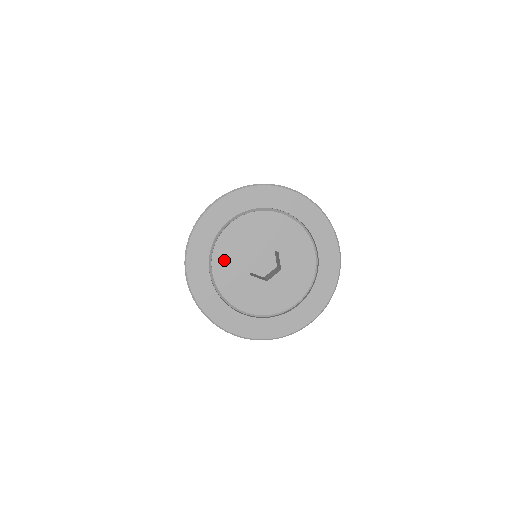
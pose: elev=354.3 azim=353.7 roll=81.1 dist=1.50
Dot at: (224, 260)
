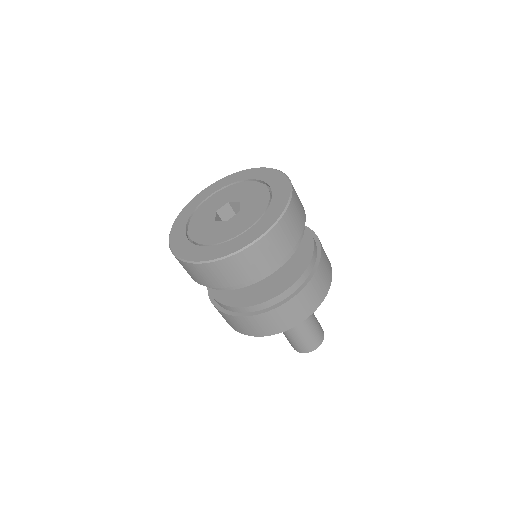
Dot at: (204, 236)
